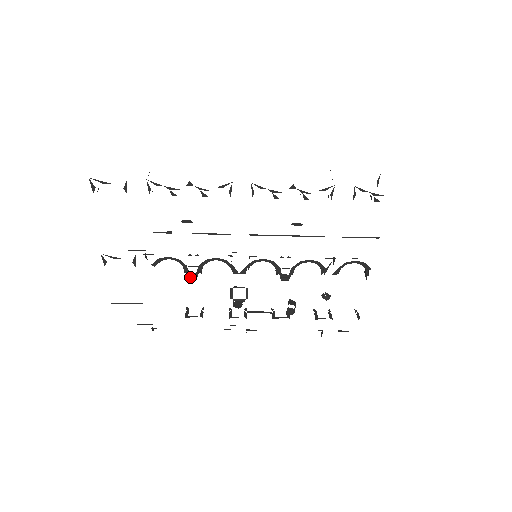
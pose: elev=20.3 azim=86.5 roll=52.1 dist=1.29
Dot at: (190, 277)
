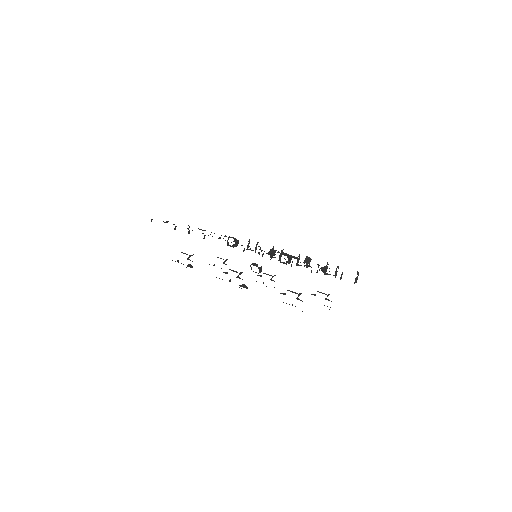
Dot at: (231, 246)
